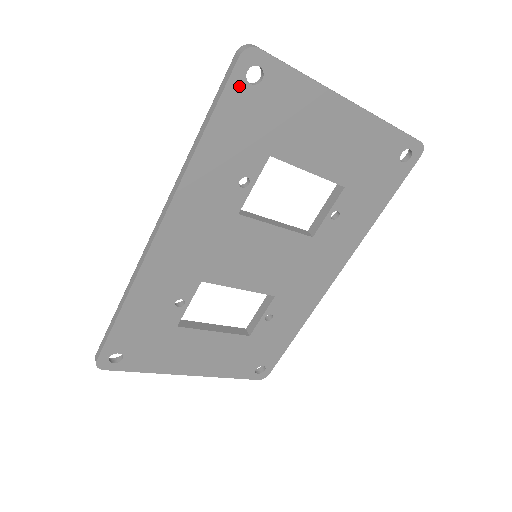
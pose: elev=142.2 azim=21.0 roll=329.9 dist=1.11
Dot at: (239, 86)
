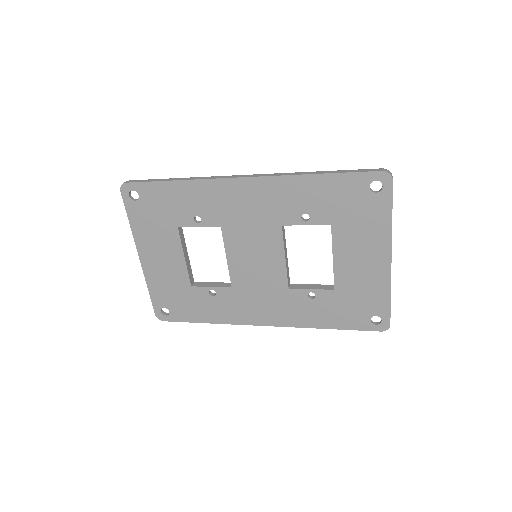
Dot at: (365, 180)
